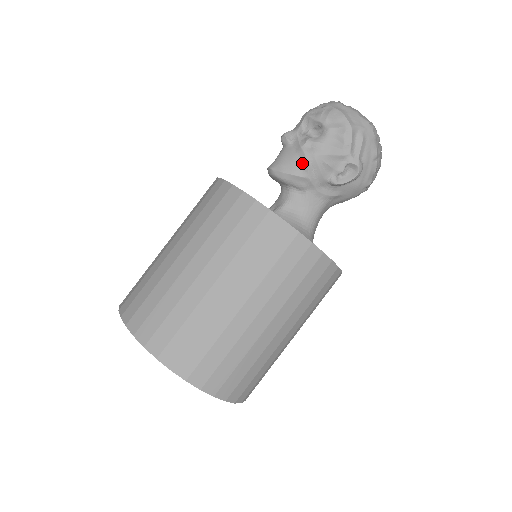
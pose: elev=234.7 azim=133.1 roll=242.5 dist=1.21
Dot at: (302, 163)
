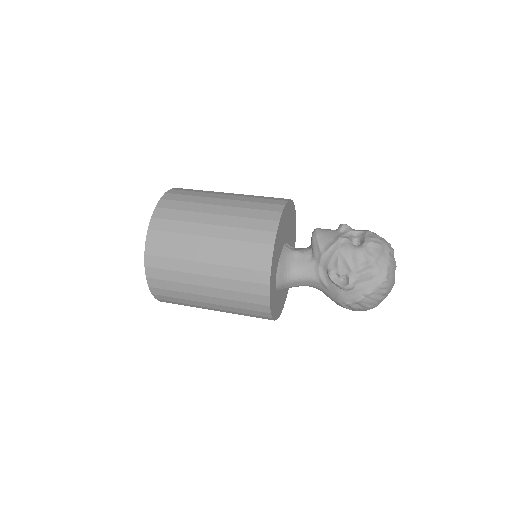
Dot at: (329, 244)
